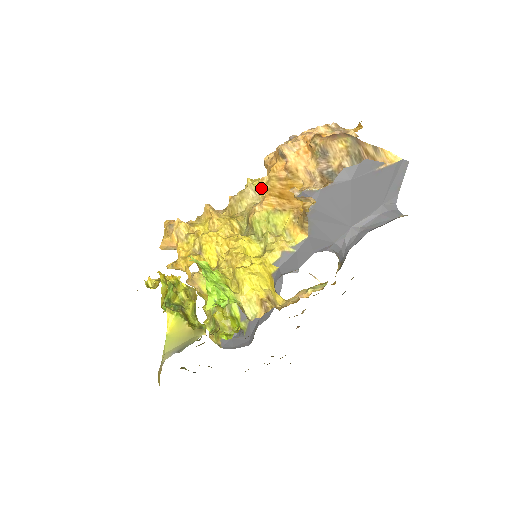
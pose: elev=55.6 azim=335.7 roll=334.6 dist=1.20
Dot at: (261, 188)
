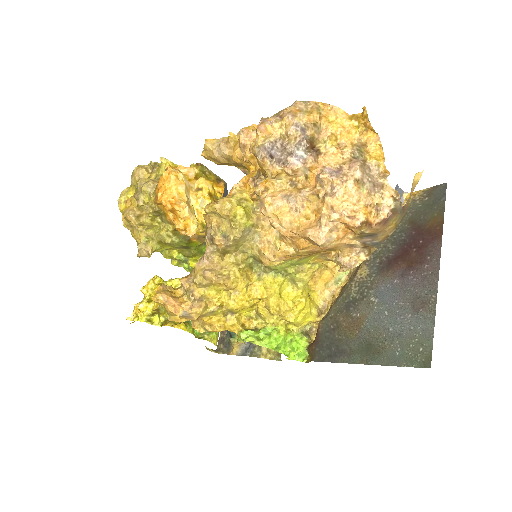
Dot at: (252, 221)
